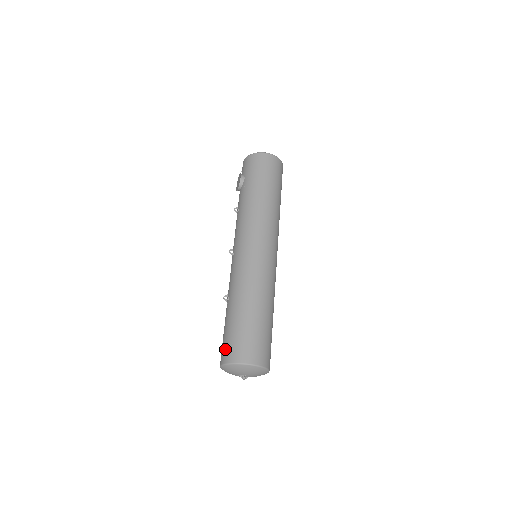
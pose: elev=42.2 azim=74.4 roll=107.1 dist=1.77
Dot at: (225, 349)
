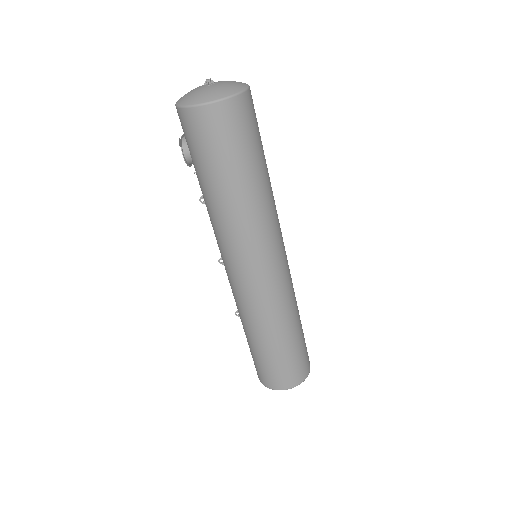
Dot at: occluded
